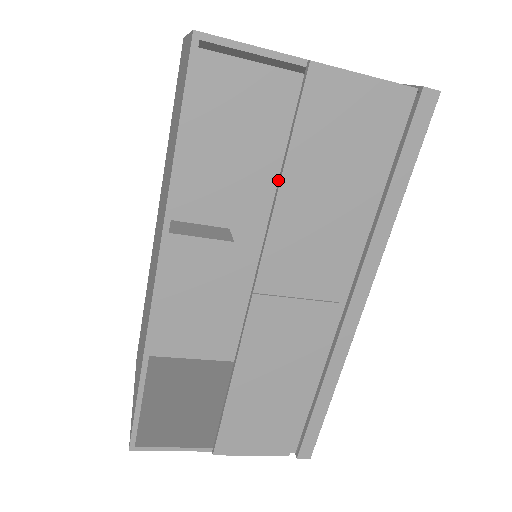
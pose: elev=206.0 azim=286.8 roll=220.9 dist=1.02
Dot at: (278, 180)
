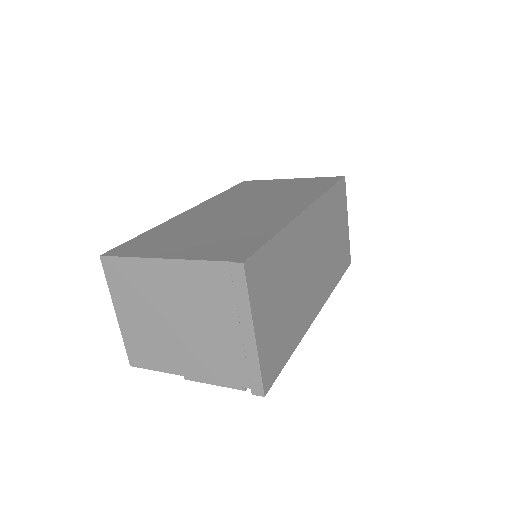
Dot at: occluded
